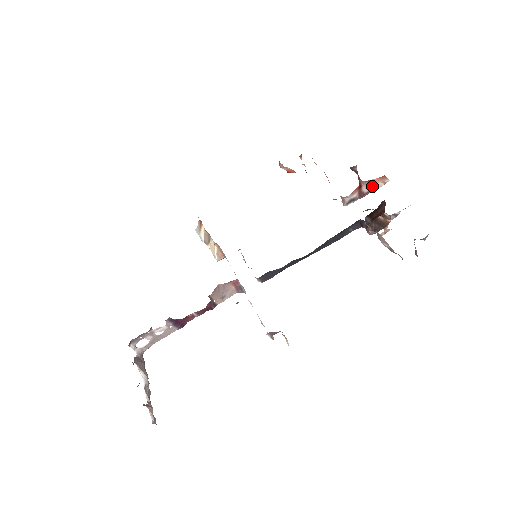
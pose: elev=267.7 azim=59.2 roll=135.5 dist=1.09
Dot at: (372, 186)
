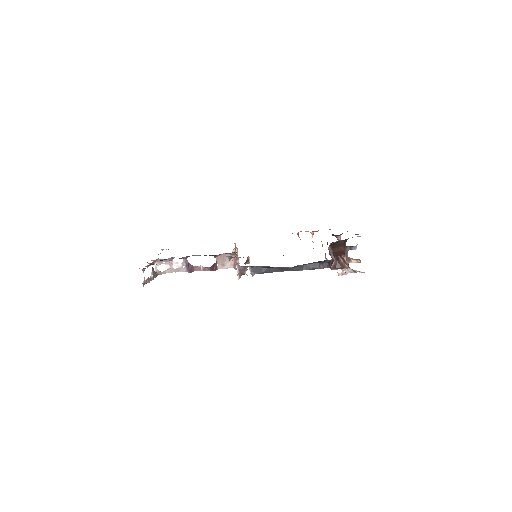
Dot at: (348, 259)
